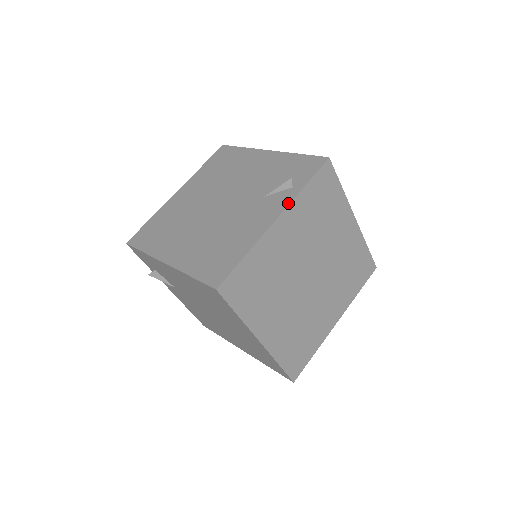
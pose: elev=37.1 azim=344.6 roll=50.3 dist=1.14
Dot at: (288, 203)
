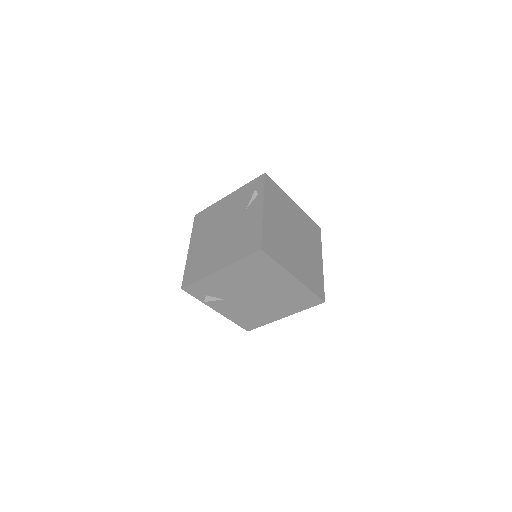
Dot at: (263, 199)
